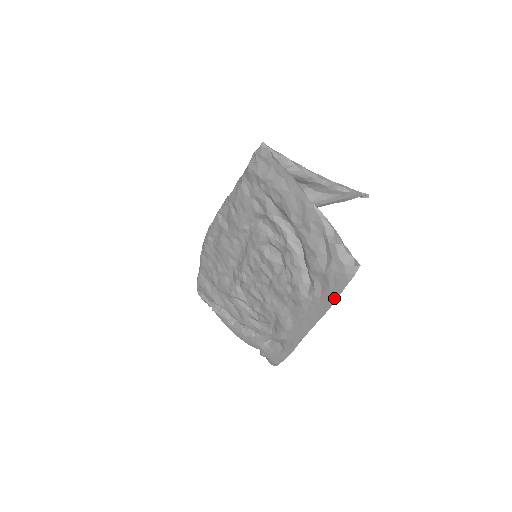
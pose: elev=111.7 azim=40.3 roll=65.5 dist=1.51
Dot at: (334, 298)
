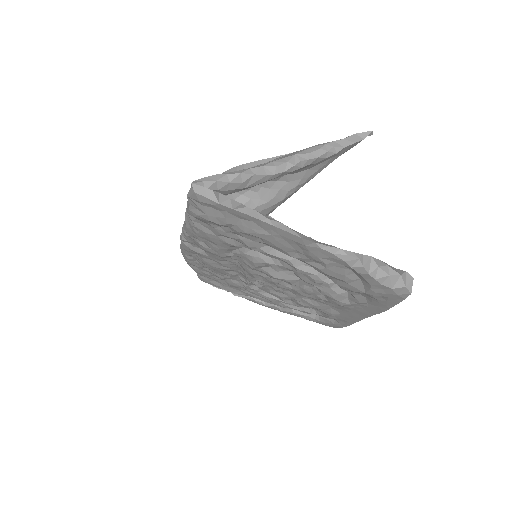
Dot at: (388, 306)
